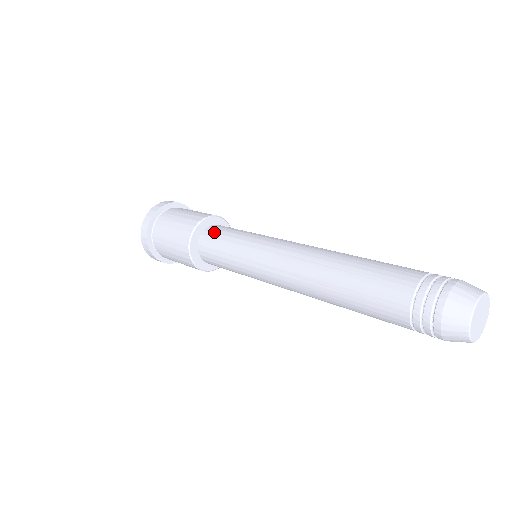
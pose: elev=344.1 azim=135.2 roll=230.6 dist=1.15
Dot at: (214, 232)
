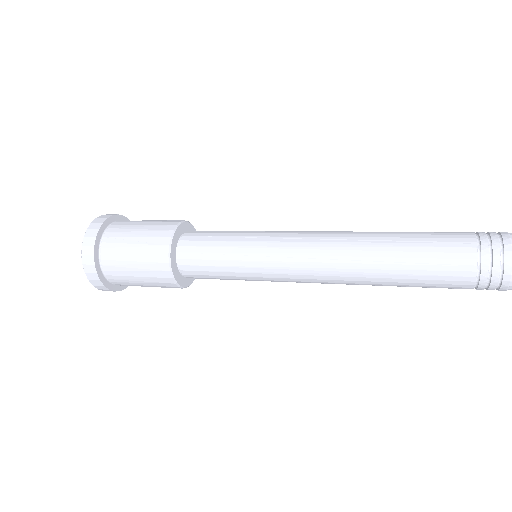
Dot at: (199, 235)
